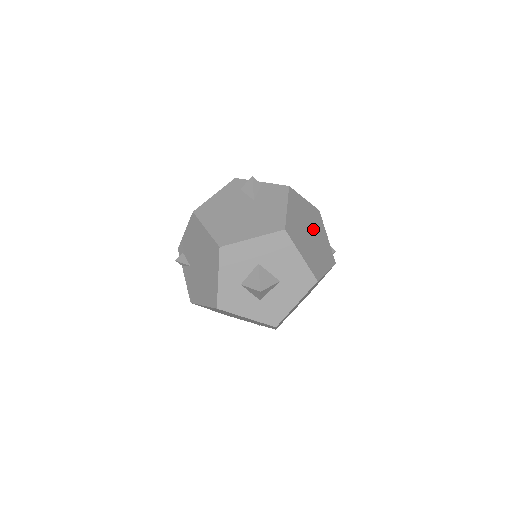
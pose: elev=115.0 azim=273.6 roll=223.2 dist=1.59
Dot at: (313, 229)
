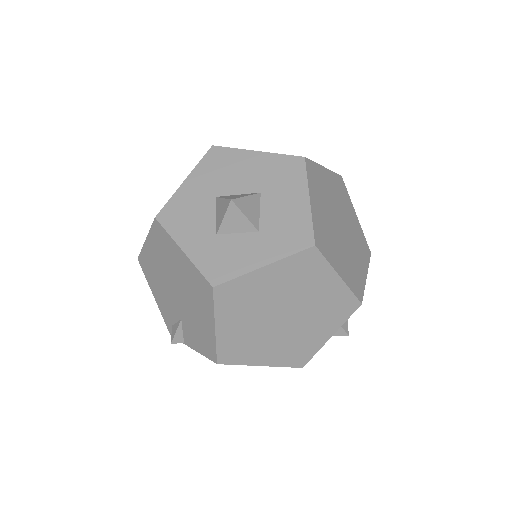
Dot at: occluded
